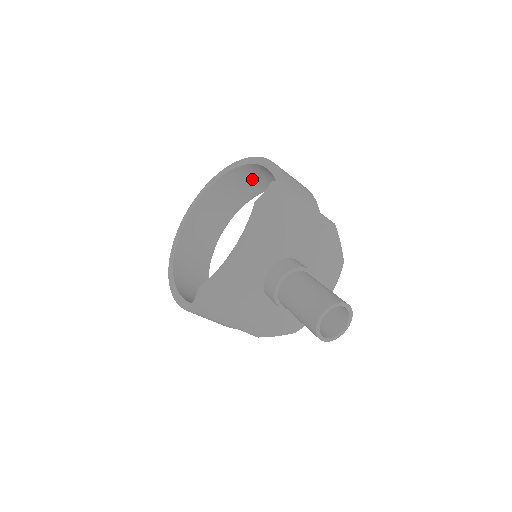
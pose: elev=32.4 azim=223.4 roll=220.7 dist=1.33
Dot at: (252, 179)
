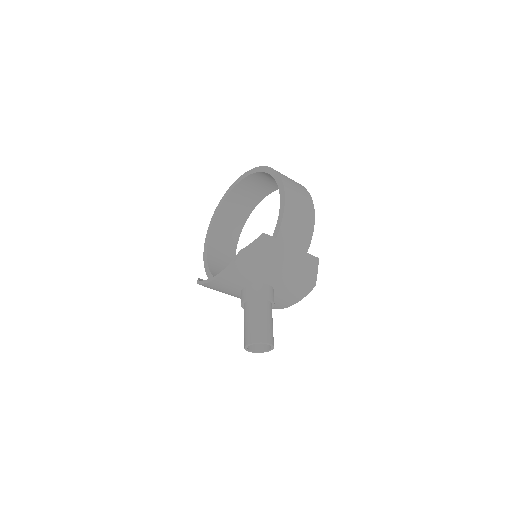
Dot at: occluded
